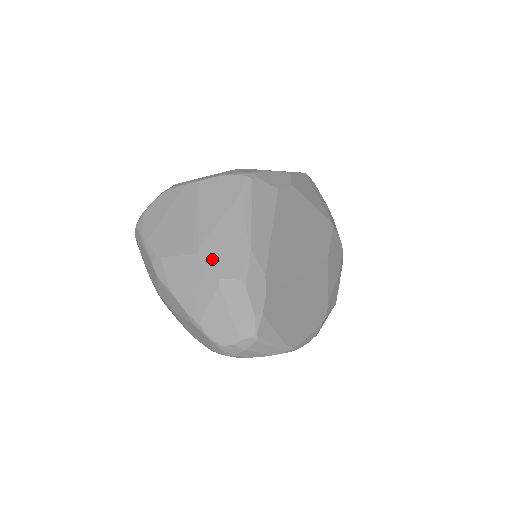
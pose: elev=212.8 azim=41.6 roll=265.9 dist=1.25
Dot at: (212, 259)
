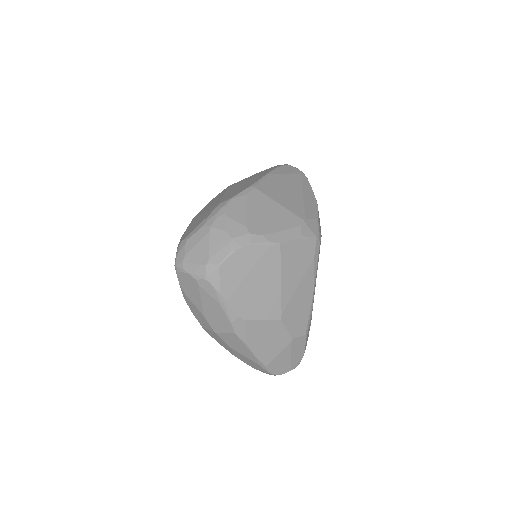
Dot at: (290, 323)
